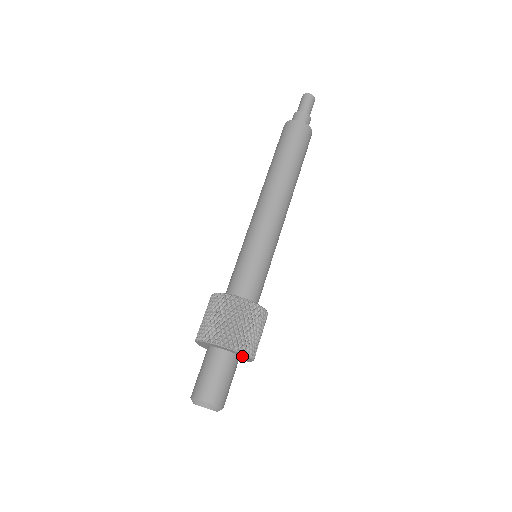
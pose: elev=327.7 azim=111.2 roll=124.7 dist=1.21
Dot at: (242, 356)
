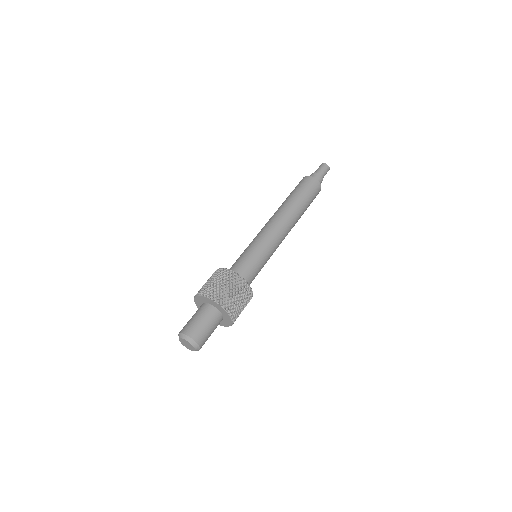
Dot at: (217, 307)
